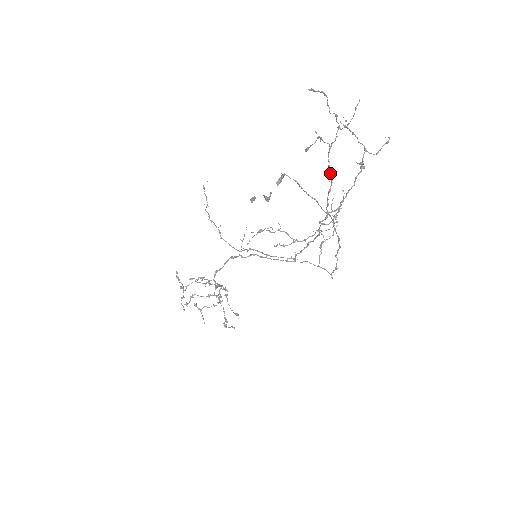
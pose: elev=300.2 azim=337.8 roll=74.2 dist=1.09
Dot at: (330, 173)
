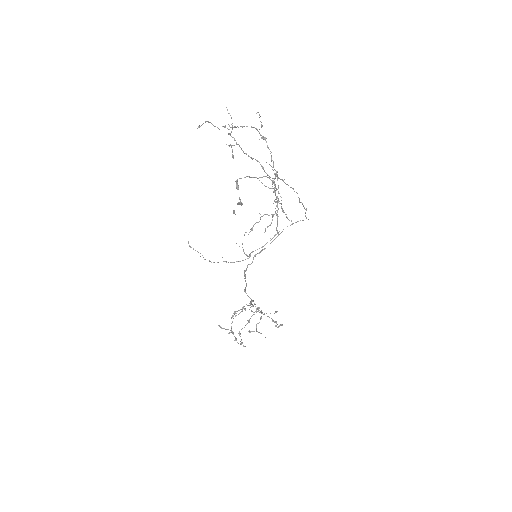
Dot at: occluded
